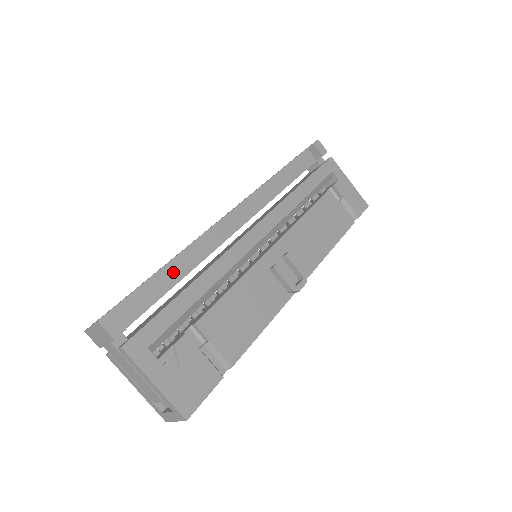
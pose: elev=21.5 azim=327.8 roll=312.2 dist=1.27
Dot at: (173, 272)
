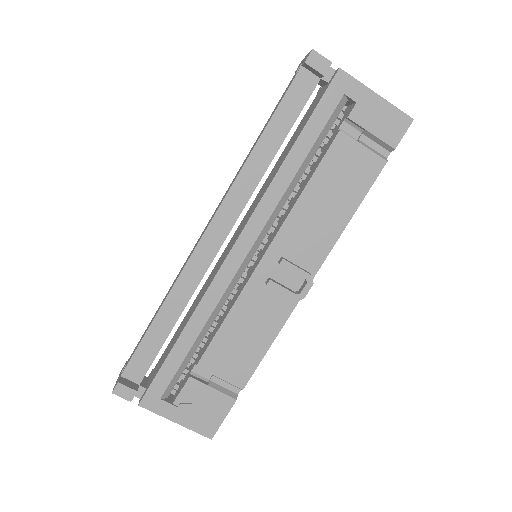
Dot at: (166, 319)
